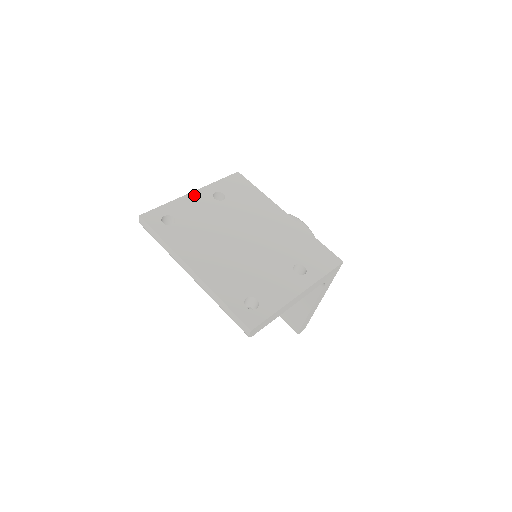
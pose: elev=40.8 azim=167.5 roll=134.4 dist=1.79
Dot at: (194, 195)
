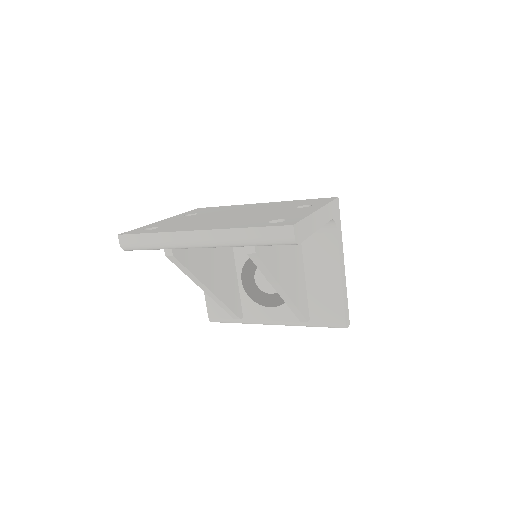
Dot at: (166, 220)
